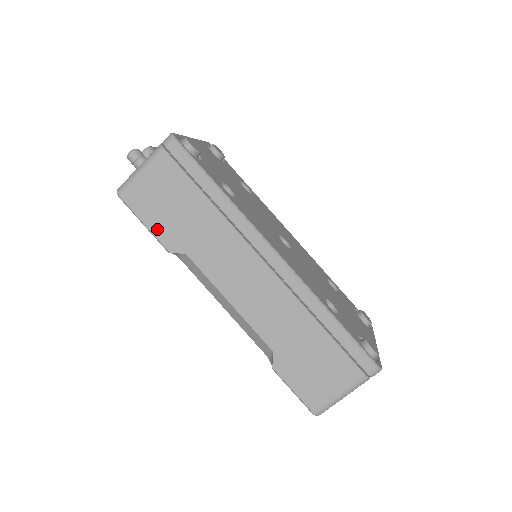
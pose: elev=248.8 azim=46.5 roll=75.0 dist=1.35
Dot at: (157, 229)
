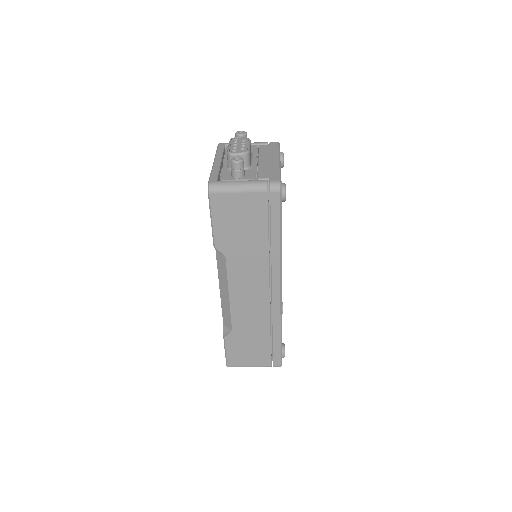
Dot at: (219, 230)
